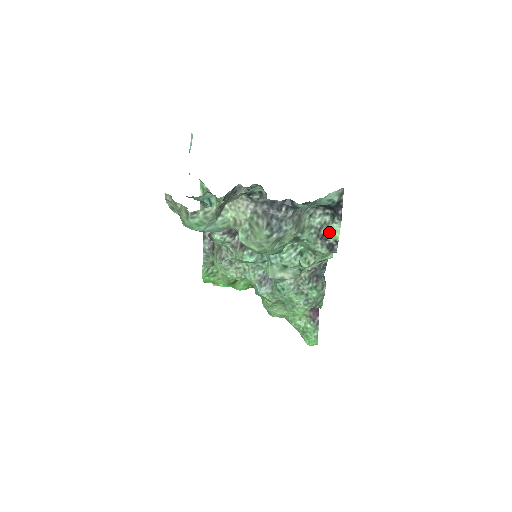
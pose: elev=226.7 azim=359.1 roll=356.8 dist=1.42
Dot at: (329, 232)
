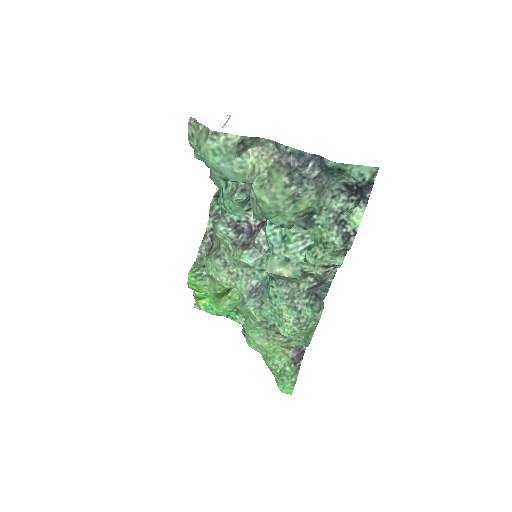
Dot at: (350, 216)
